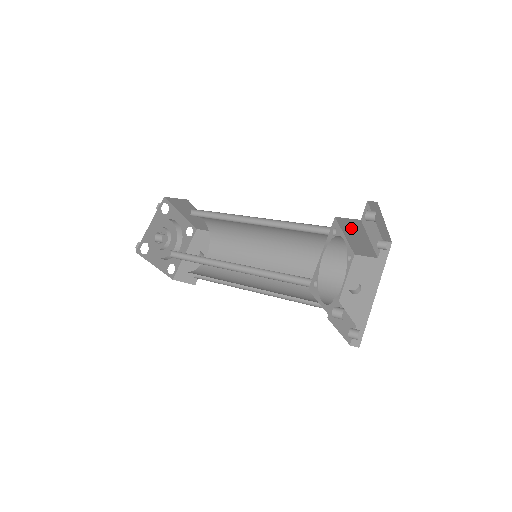
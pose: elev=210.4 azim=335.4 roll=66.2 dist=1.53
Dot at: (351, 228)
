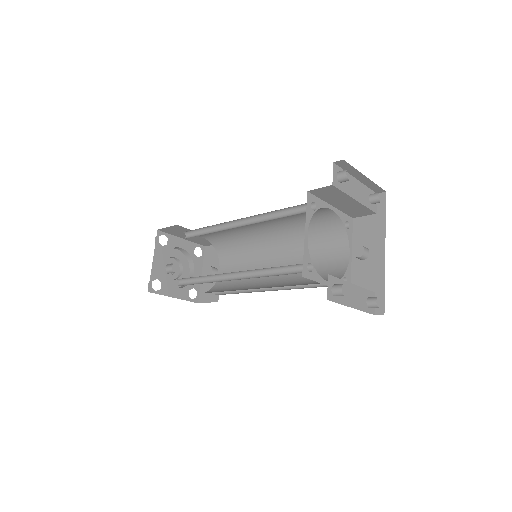
Dot at: (330, 196)
